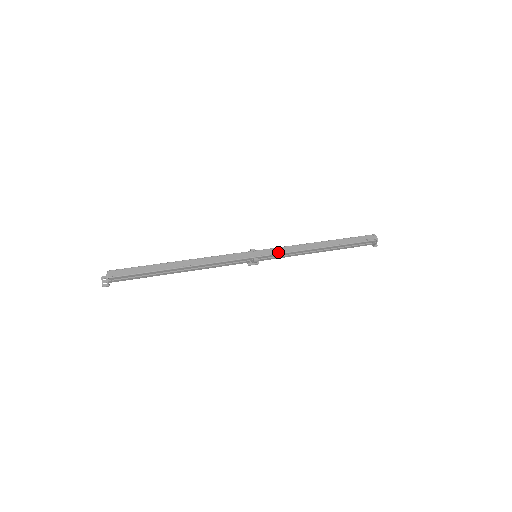
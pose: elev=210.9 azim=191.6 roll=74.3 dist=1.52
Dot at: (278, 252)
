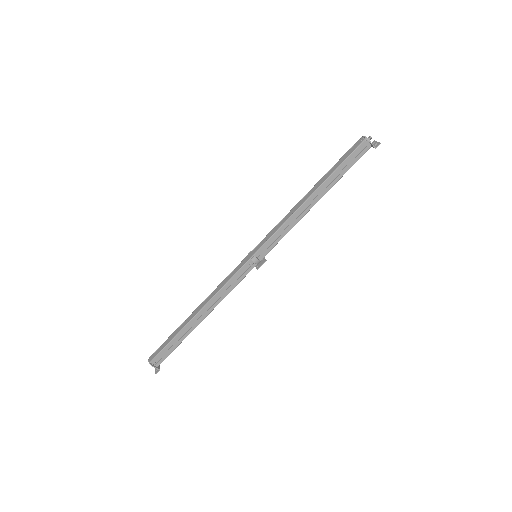
Dot at: (270, 236)
